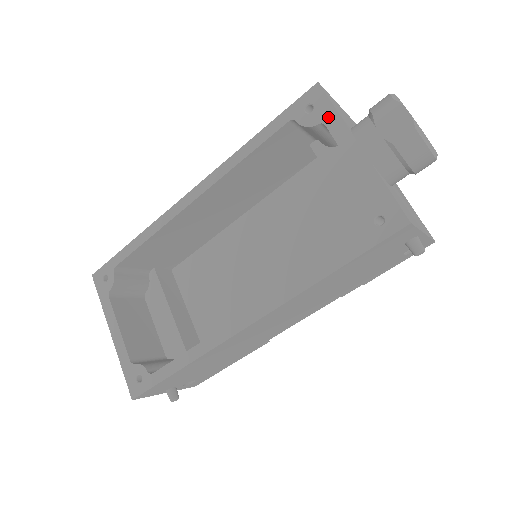
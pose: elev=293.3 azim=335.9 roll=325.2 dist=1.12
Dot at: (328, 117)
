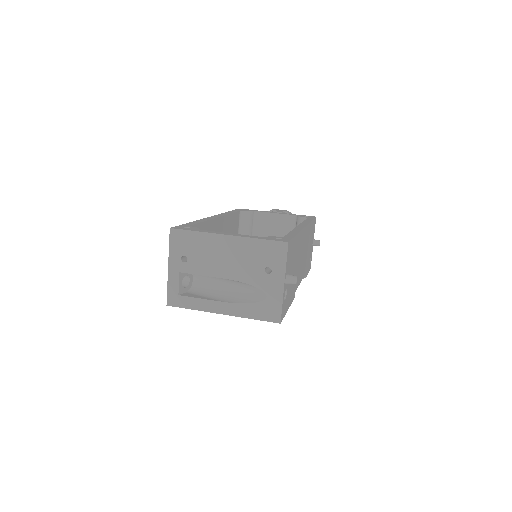
Dot at: (255, 210)
